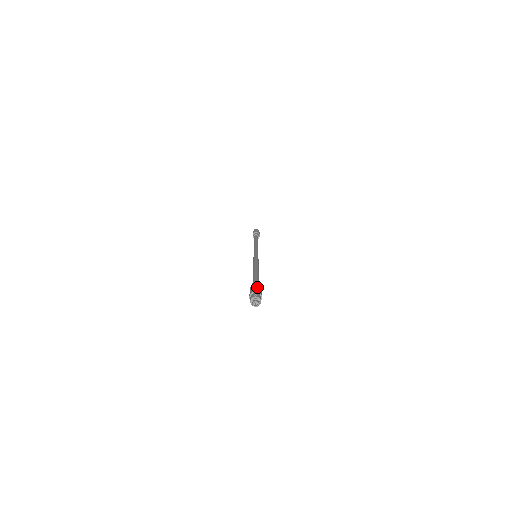
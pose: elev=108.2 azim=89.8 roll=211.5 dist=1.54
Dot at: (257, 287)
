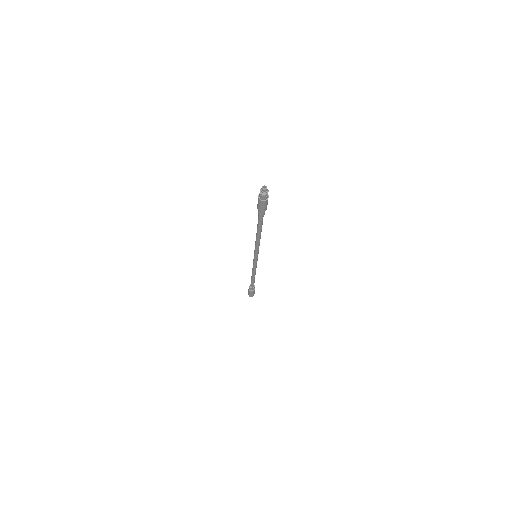
Dot at: occluded
